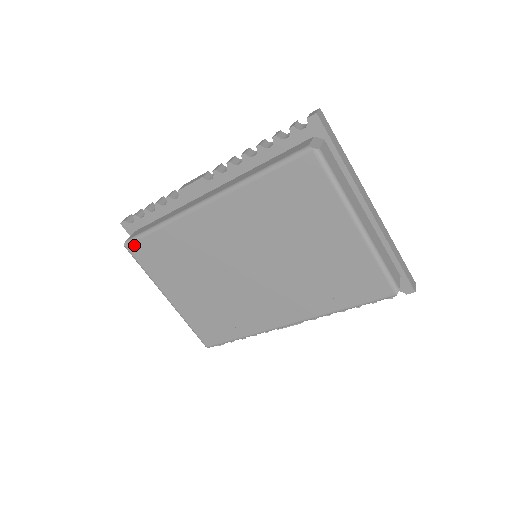
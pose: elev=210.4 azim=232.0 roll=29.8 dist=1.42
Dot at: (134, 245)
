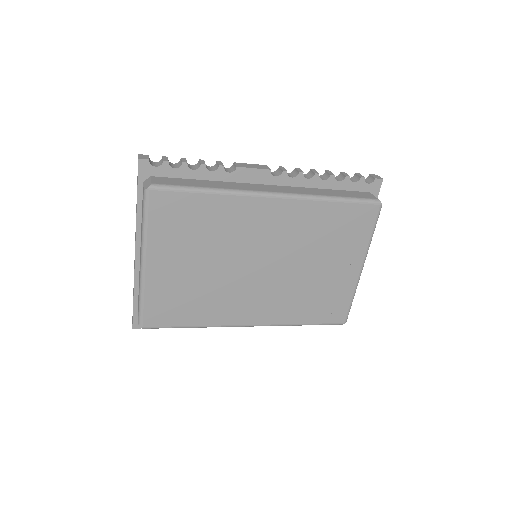
Dot at: (162, 194)
